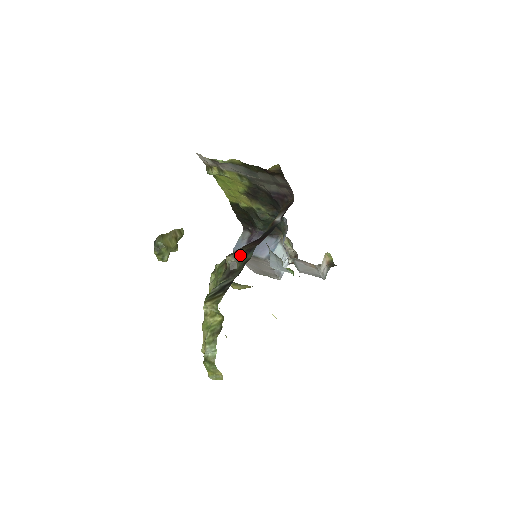
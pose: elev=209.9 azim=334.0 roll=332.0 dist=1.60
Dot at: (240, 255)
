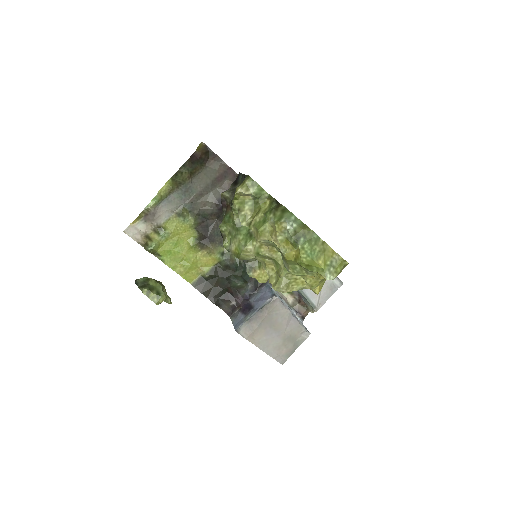
Dot at: (232, 187)
